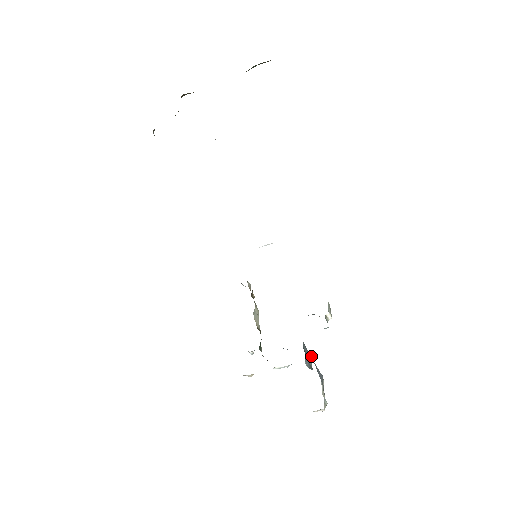
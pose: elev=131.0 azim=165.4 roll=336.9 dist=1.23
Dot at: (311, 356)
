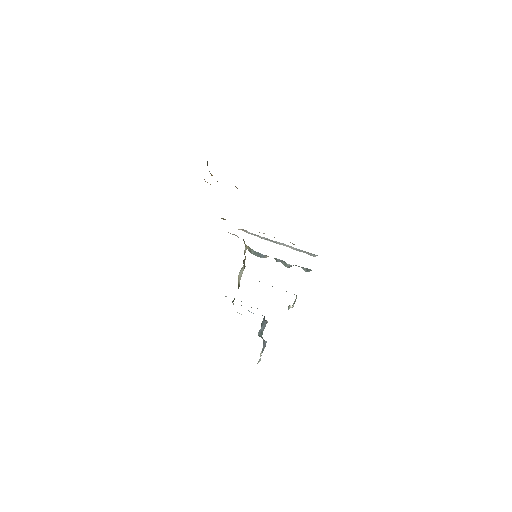
Dot at: occluded
